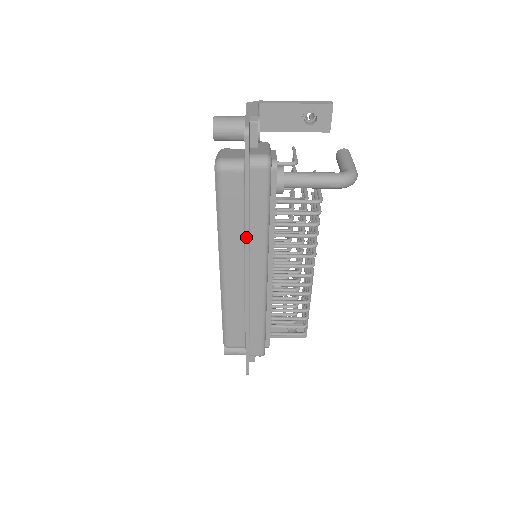
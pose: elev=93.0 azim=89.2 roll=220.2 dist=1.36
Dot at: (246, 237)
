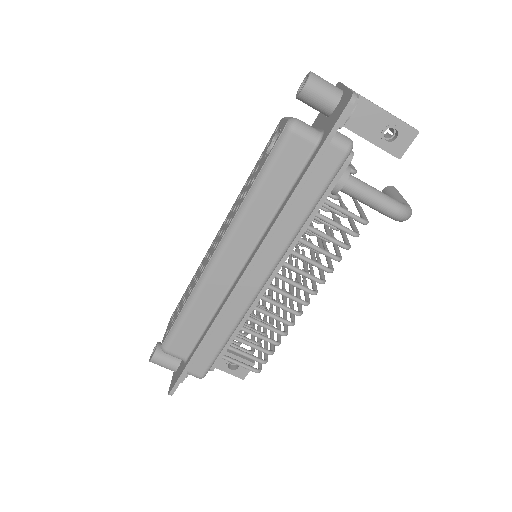
Dot at: (276, 222)
